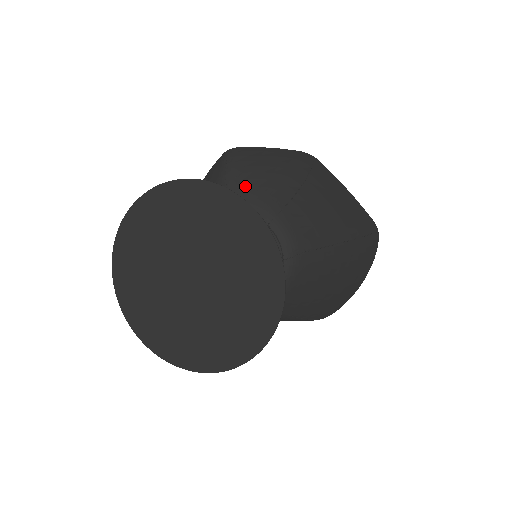
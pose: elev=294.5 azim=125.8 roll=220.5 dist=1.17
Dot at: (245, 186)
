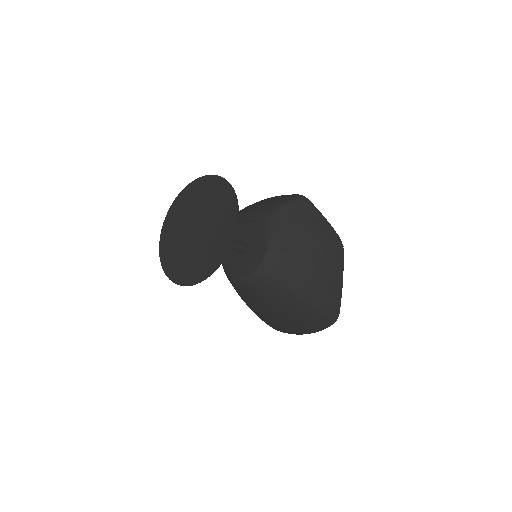
Dot at: (281, 220)
